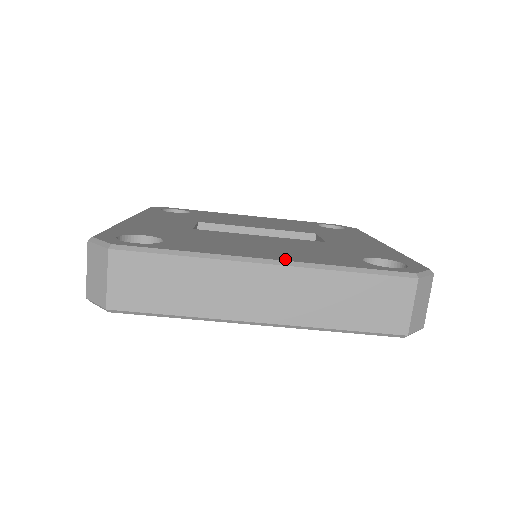
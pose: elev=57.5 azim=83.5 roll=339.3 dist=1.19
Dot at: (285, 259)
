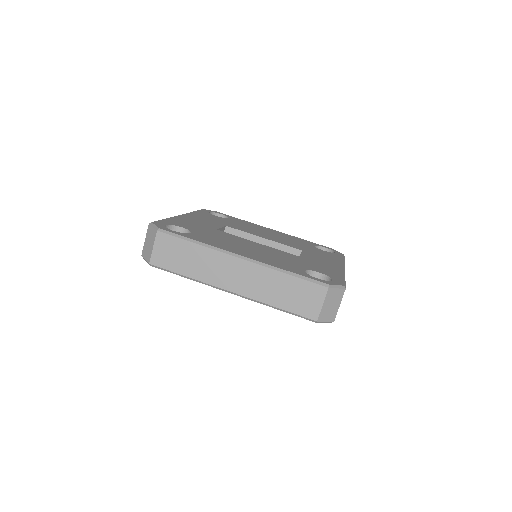
Dot at: (253, 258)
